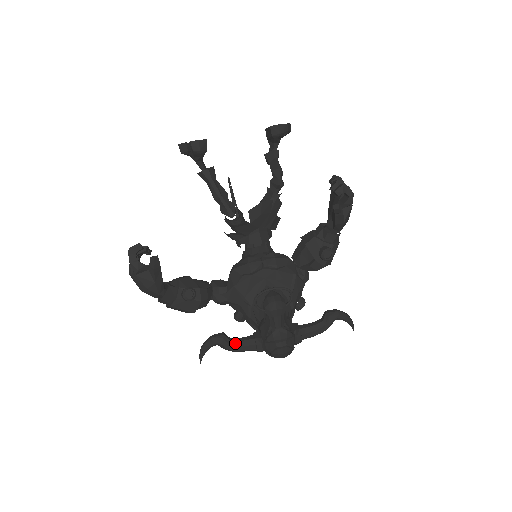
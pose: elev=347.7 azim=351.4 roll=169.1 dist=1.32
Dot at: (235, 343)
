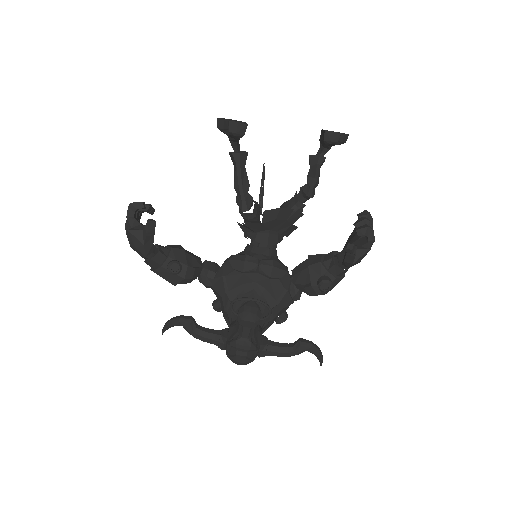
Dot at: (200, 332)
